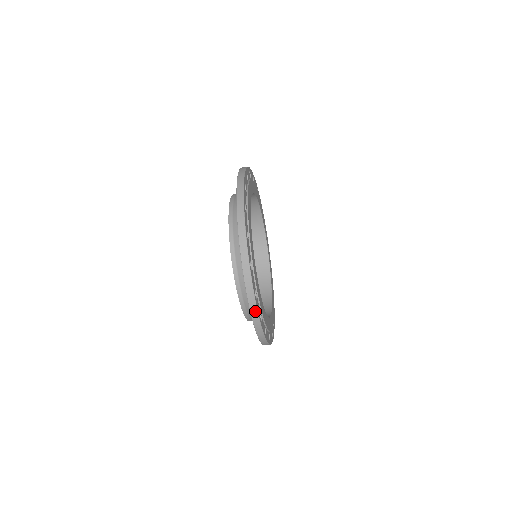
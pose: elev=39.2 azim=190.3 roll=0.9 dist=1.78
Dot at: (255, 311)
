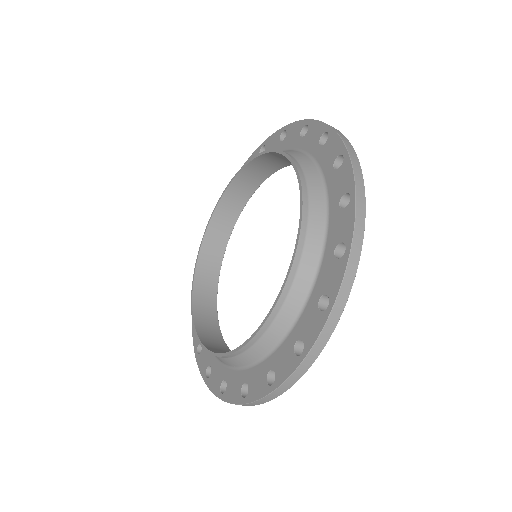
Dot at: (297, 377)
